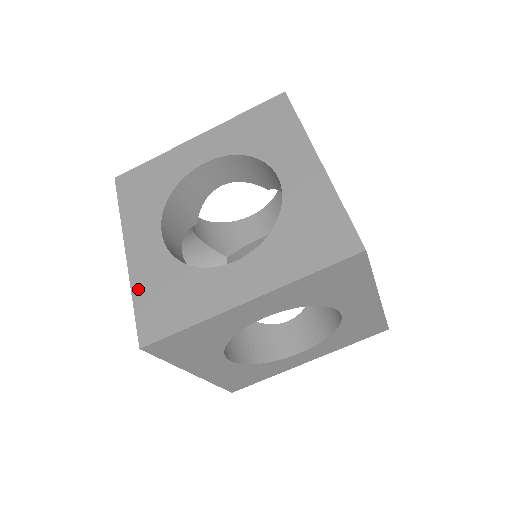
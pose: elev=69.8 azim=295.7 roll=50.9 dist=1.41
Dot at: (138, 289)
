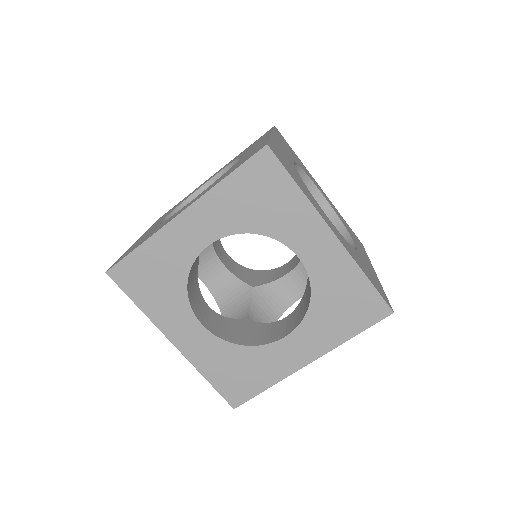
Dot at: (206, 371)
